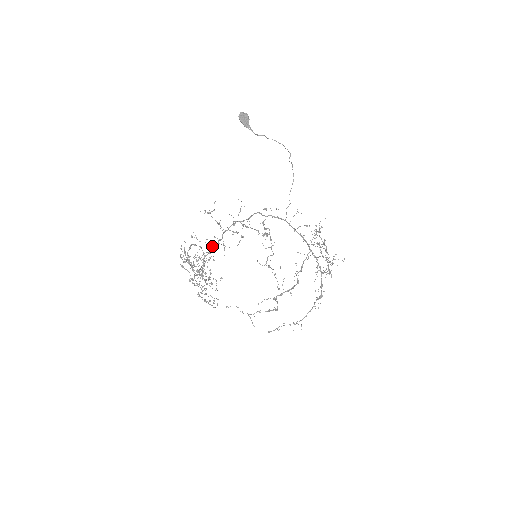
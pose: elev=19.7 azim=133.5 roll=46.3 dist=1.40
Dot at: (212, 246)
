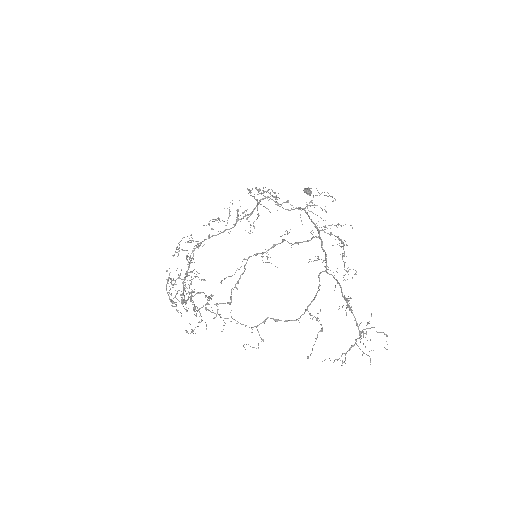
Dot at: occluded
